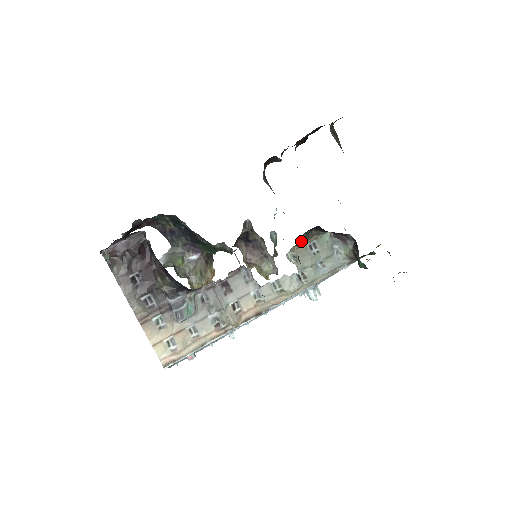
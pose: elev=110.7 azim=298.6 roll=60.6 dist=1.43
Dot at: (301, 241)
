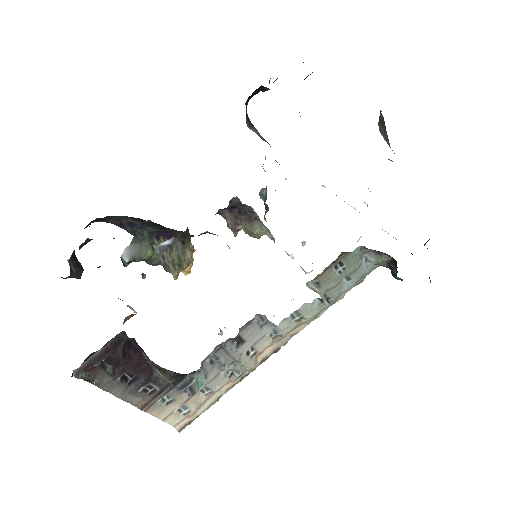
Dot at: (326, 267)
